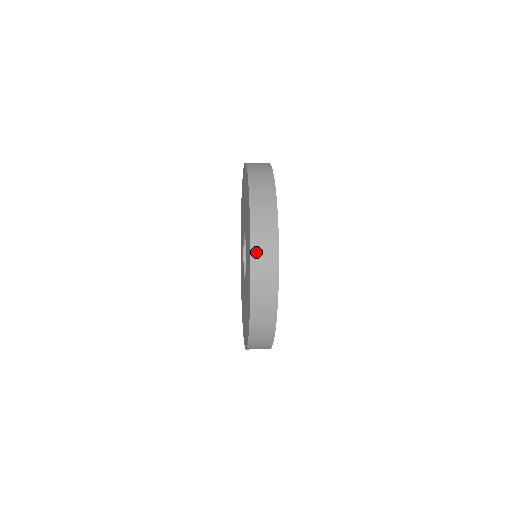
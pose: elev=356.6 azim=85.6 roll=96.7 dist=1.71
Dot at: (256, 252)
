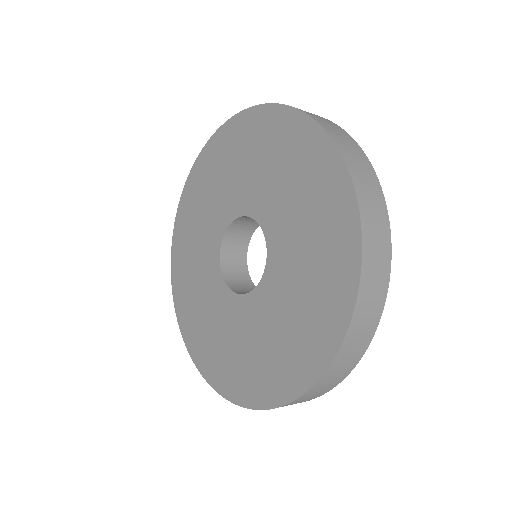
Dot at: occluded
